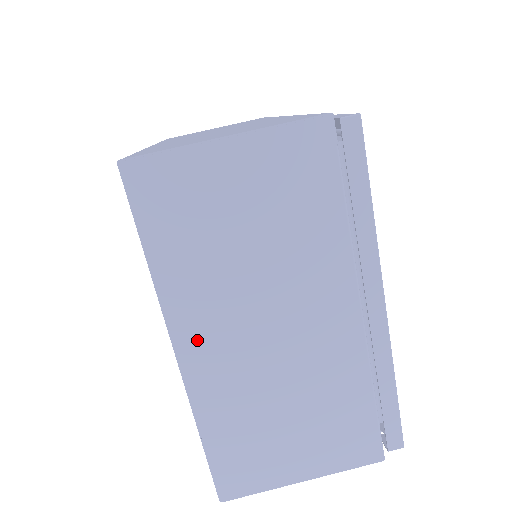
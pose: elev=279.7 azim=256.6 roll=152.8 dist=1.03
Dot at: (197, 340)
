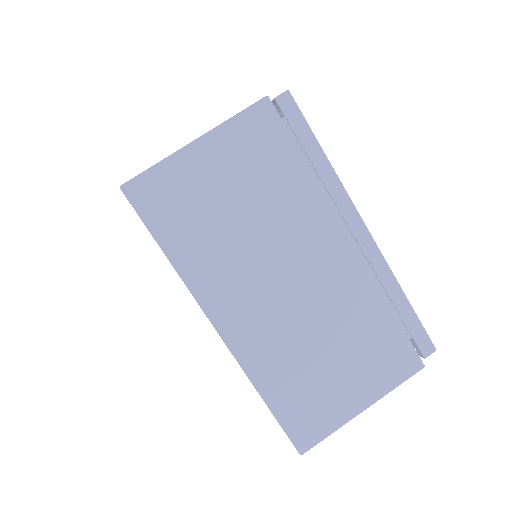
Dot at: (229, 311)
